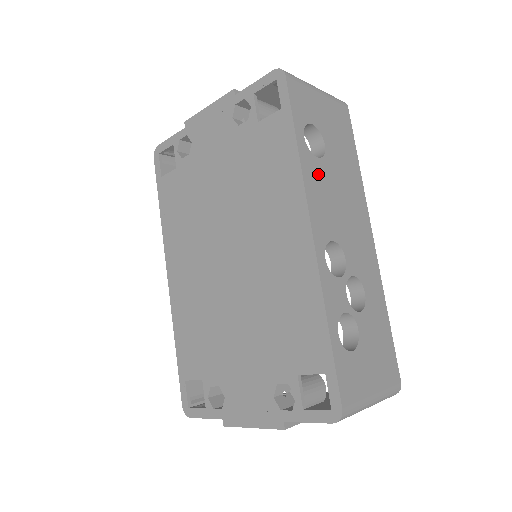
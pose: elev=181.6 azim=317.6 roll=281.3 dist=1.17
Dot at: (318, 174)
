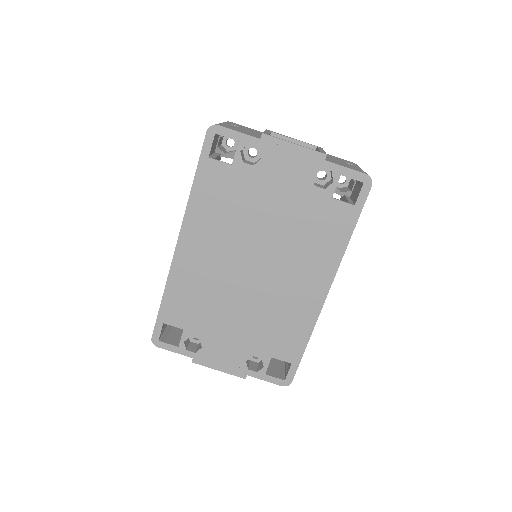
Dot at: occluded
